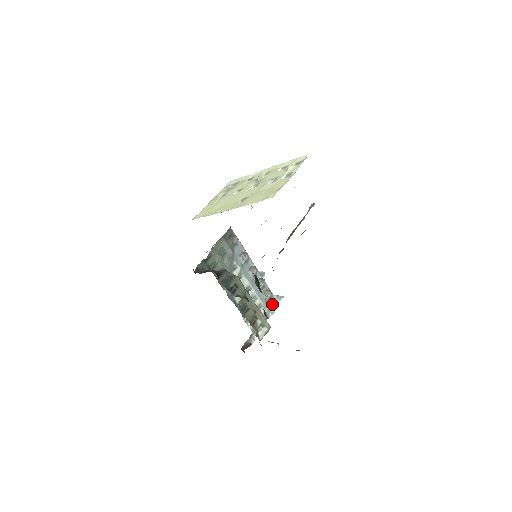
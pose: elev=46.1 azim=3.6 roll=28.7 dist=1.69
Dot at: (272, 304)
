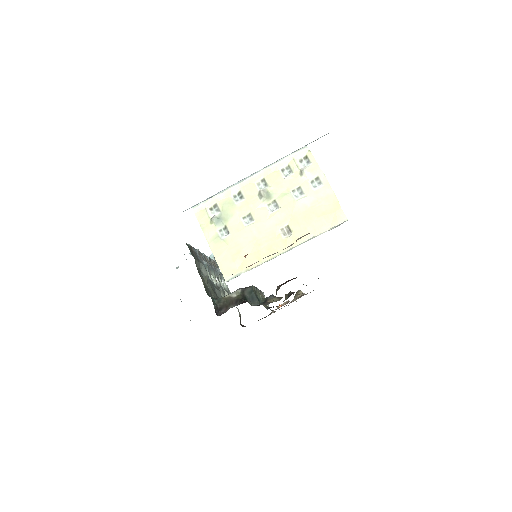
Dot at: occluded
